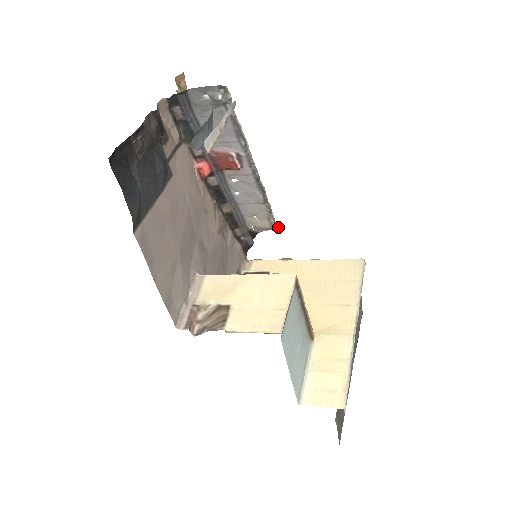
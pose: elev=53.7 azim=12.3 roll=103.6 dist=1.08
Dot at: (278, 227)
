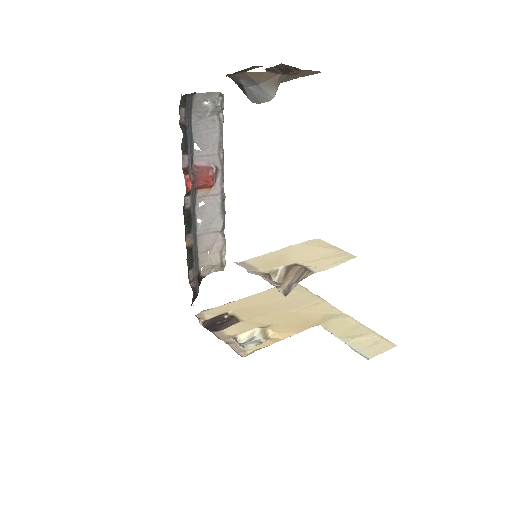
Dot at: (225, 263)
